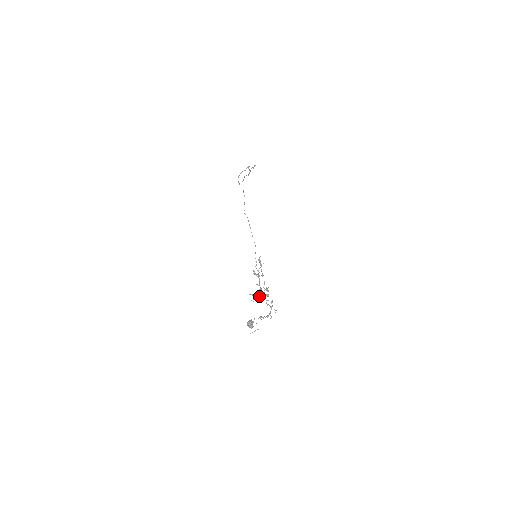
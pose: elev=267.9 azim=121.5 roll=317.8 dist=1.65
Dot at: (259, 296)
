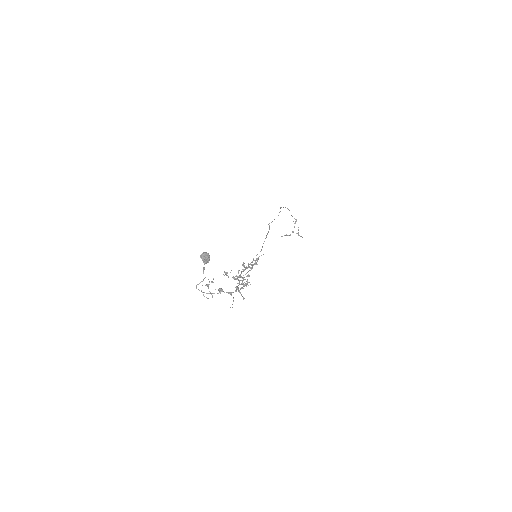
Dot at: occluded
